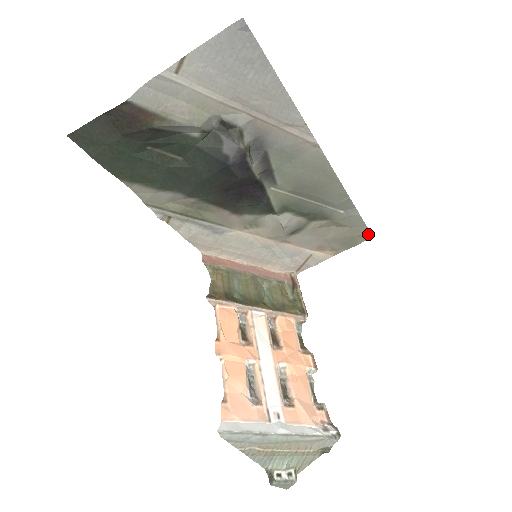
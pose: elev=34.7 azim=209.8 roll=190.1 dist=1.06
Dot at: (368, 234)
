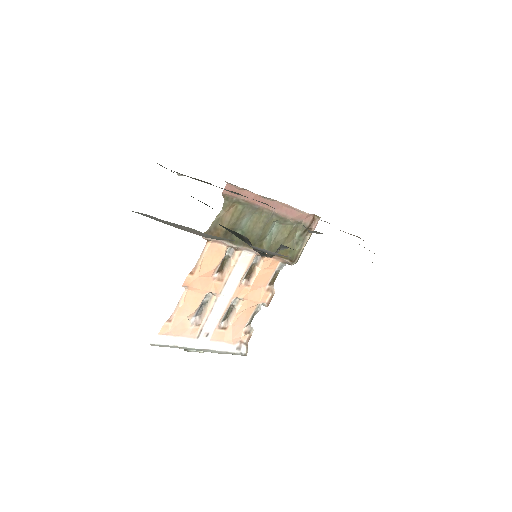
Dot at: occluded
